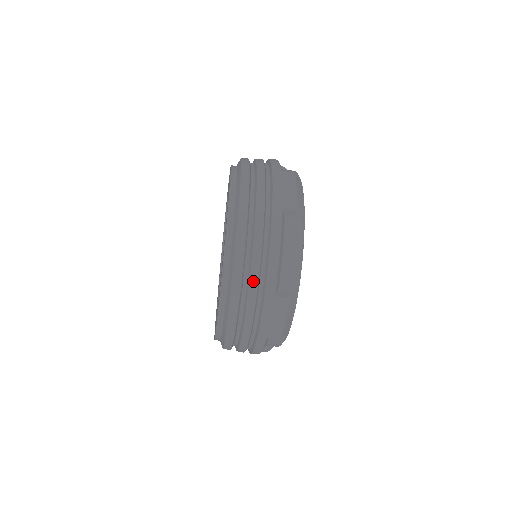
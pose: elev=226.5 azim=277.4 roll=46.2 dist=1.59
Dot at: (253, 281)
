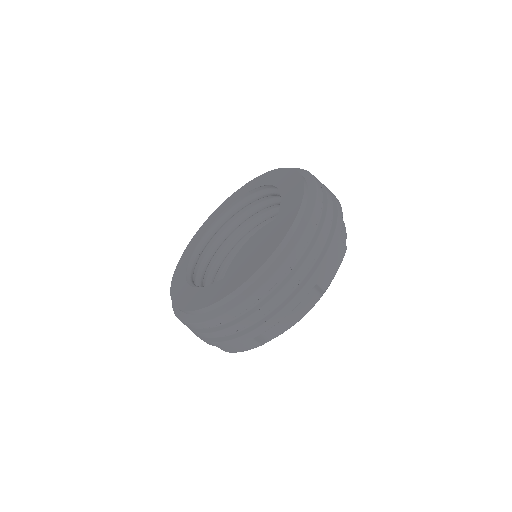
Dot at: (329, 215)
